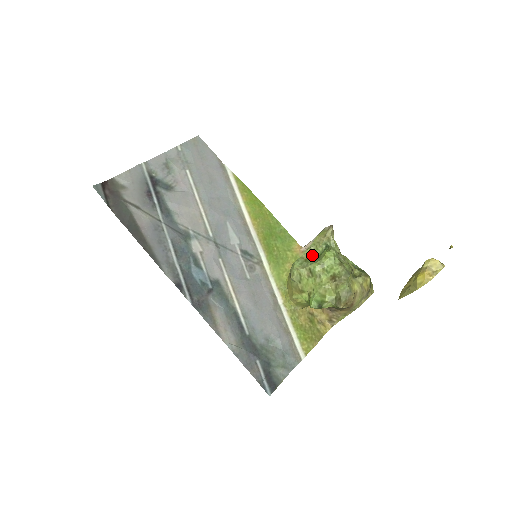
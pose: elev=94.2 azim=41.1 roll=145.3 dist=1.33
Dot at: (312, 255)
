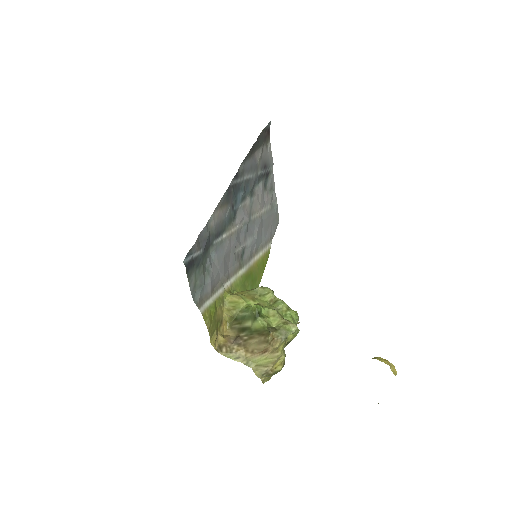
Dot at: occluded
